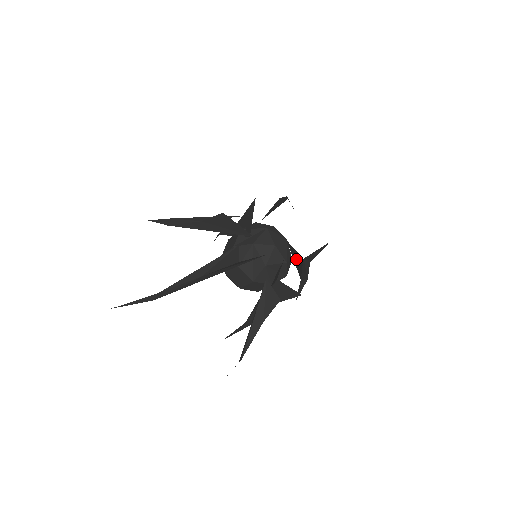
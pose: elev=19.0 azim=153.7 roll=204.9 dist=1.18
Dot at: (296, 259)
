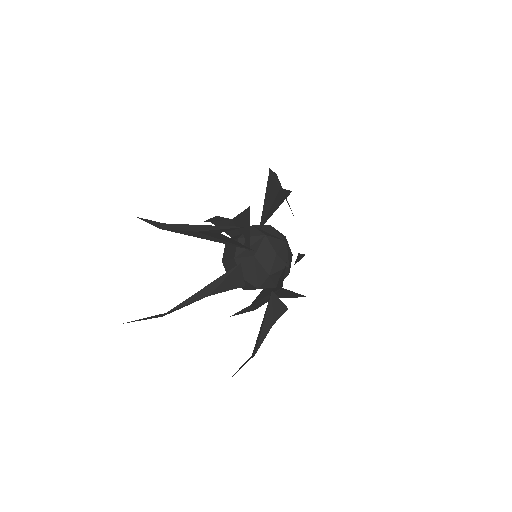
Dot at: occluded
